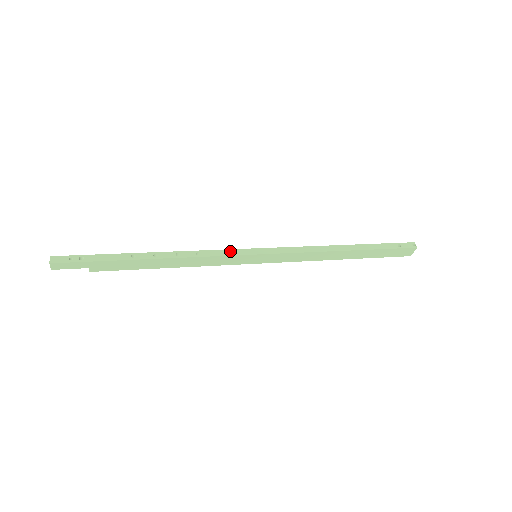
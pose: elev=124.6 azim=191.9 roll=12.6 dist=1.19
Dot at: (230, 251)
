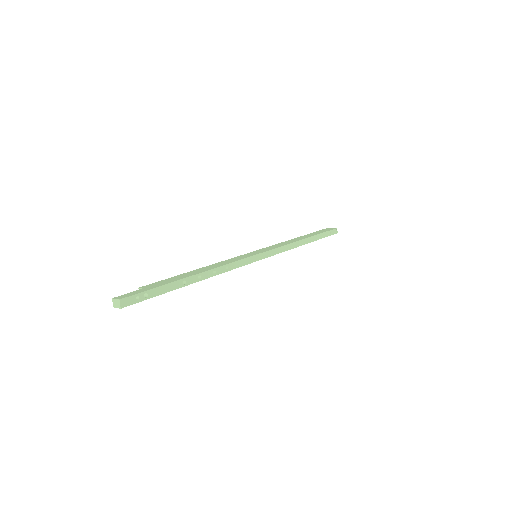
Dot at: (246, 260)
